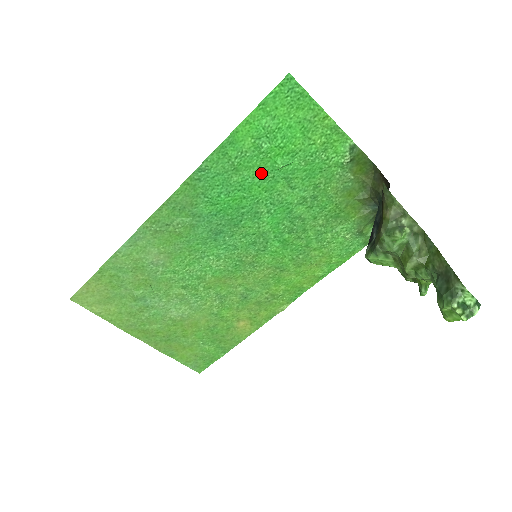
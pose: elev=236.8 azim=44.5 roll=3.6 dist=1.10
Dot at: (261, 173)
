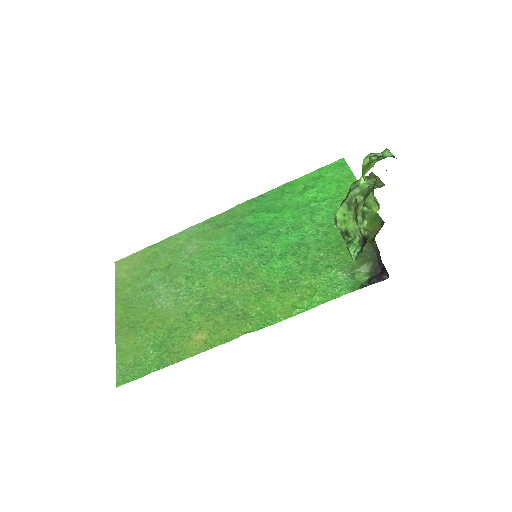
Dot at: (297, 206)
